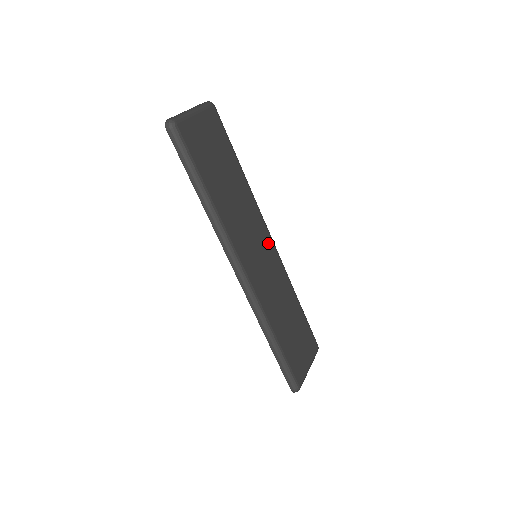
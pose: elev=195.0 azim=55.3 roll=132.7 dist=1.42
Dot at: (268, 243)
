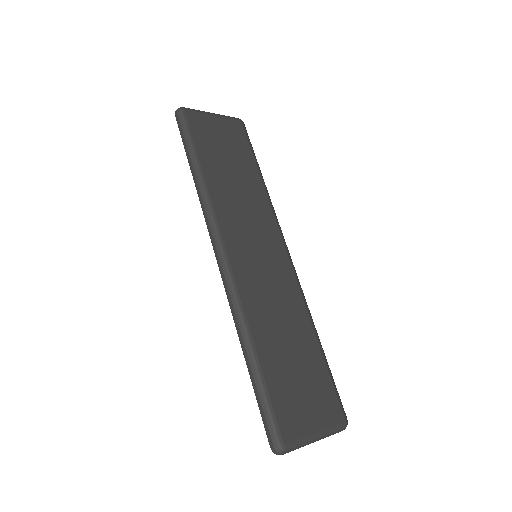
Dot at: (279, 252)
